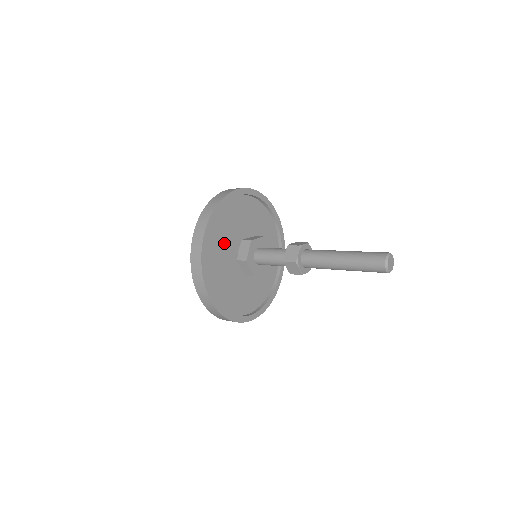
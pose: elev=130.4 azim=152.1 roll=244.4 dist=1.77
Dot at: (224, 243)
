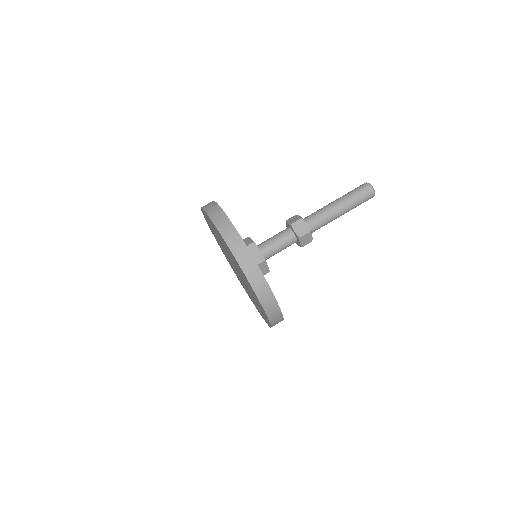
Dot at: occluded
